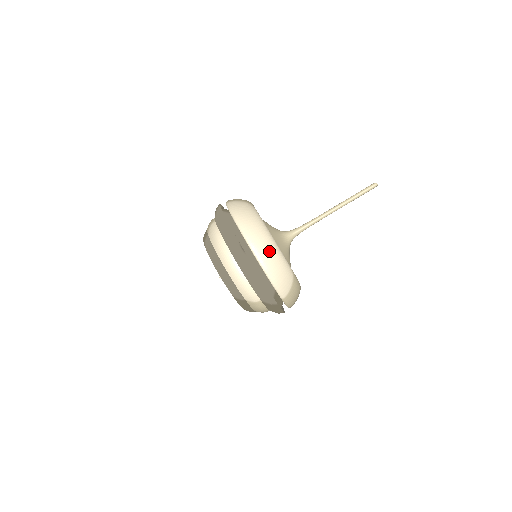
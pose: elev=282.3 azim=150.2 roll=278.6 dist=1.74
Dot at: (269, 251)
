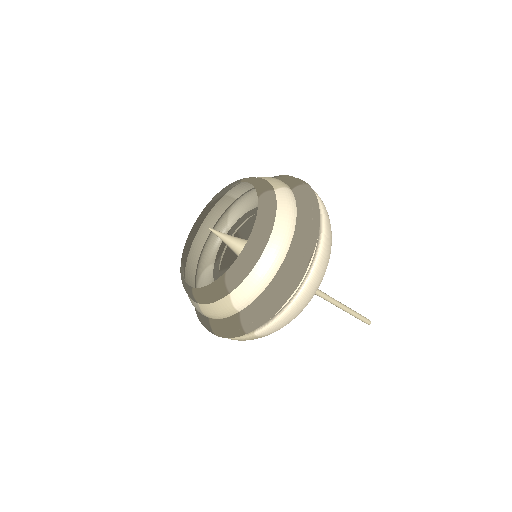
Dot at: (315, 290)
